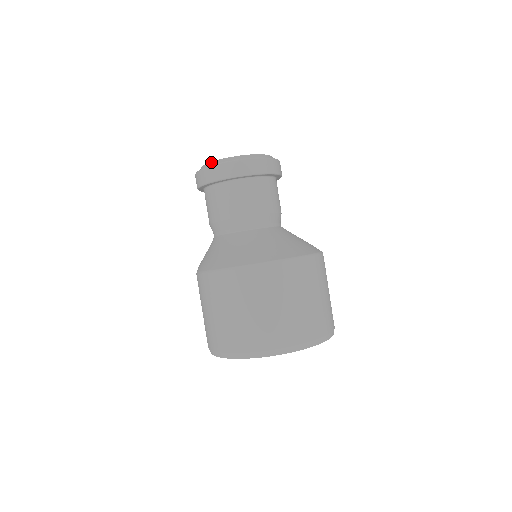
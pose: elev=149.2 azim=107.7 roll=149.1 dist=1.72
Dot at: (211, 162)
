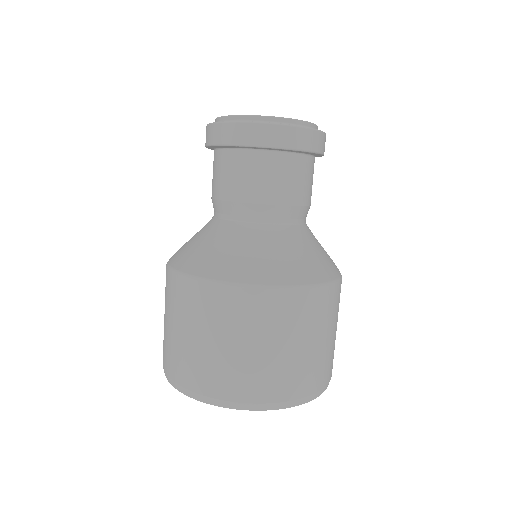
Dot at: (221, 116)
